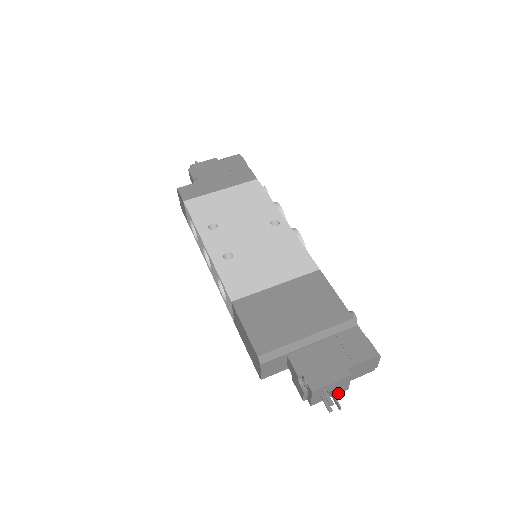
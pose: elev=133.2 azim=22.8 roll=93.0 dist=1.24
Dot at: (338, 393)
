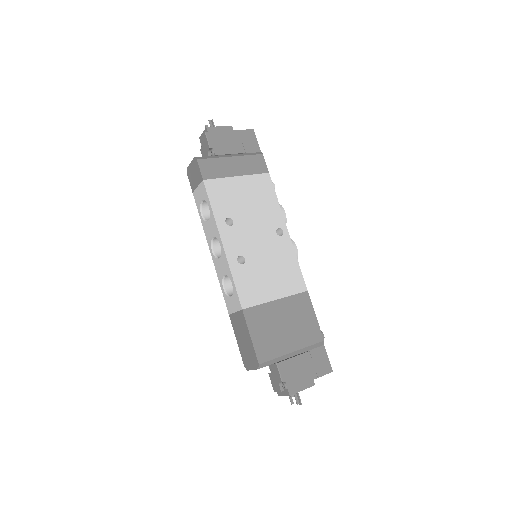
Dot at: occluded
